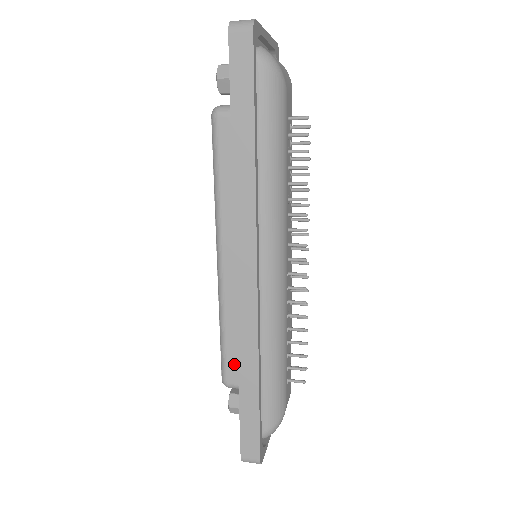
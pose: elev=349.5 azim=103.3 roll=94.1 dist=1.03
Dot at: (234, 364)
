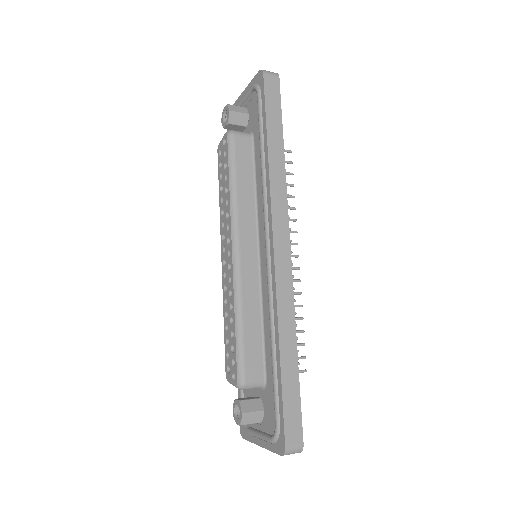
Dot at: (252, 357)
